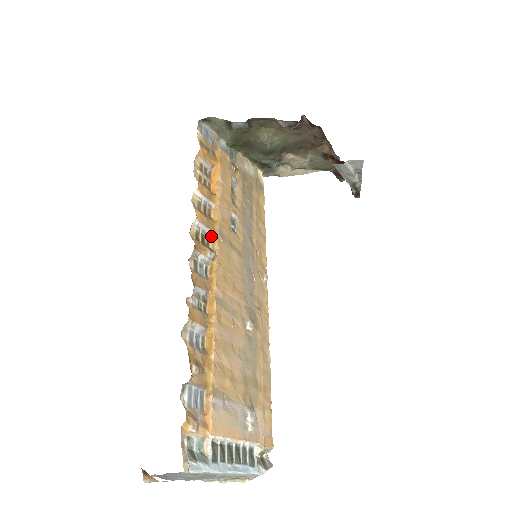
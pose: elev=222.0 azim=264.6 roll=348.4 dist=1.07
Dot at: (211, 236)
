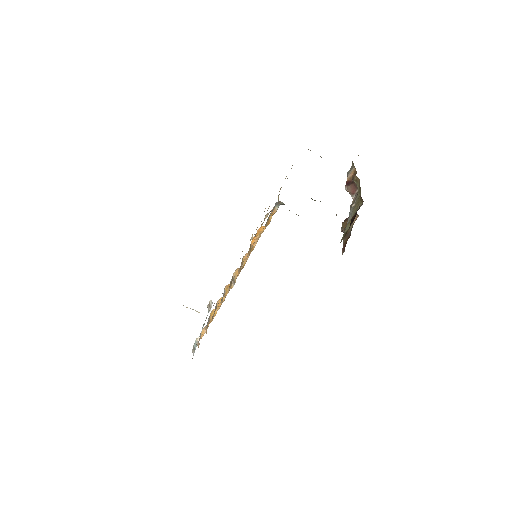
Dot at: (237, 269)
